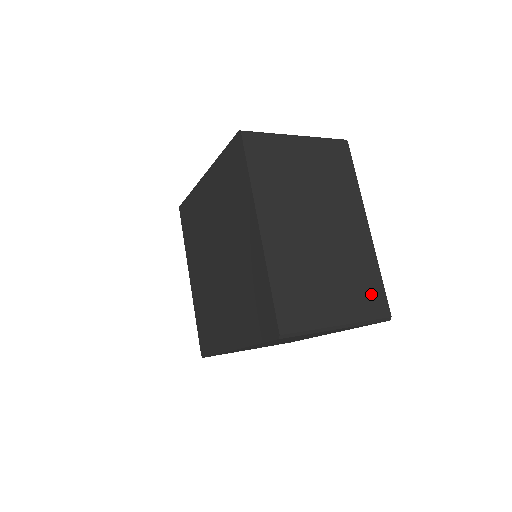
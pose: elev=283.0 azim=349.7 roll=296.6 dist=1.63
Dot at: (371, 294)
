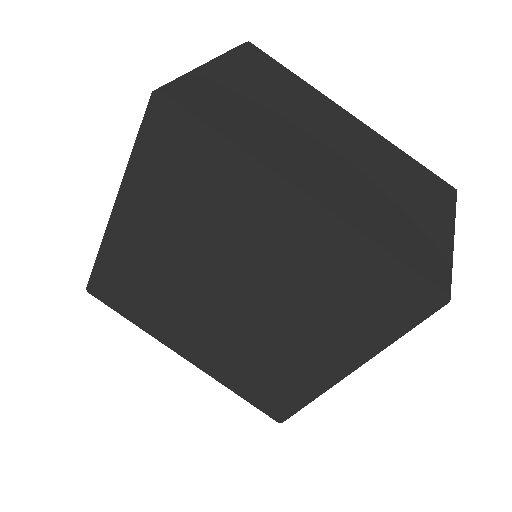
Dot at: (428, 181)
